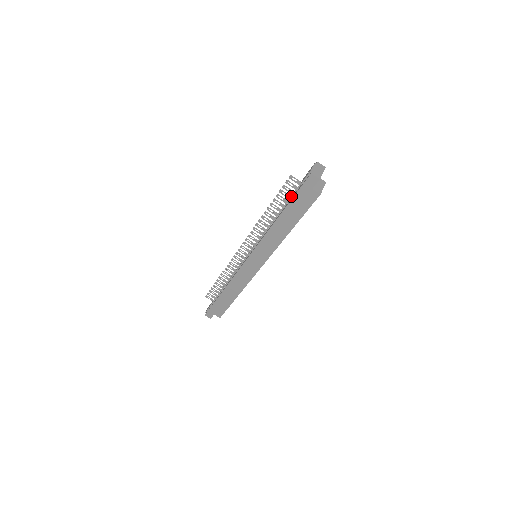
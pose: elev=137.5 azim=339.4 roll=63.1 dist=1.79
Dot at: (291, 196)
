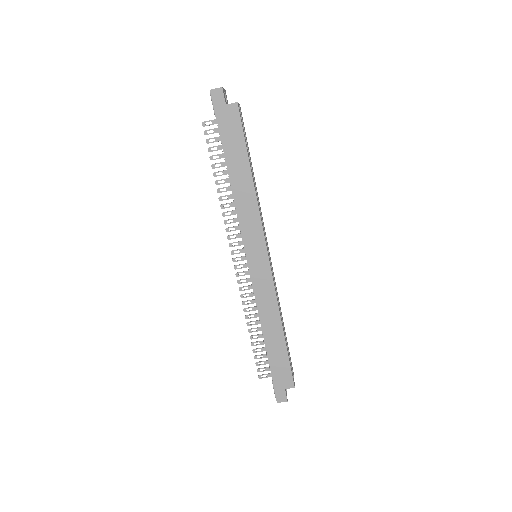
Dot at: occluded
